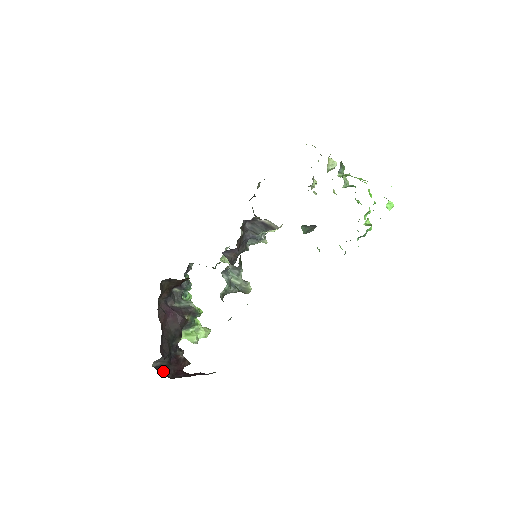
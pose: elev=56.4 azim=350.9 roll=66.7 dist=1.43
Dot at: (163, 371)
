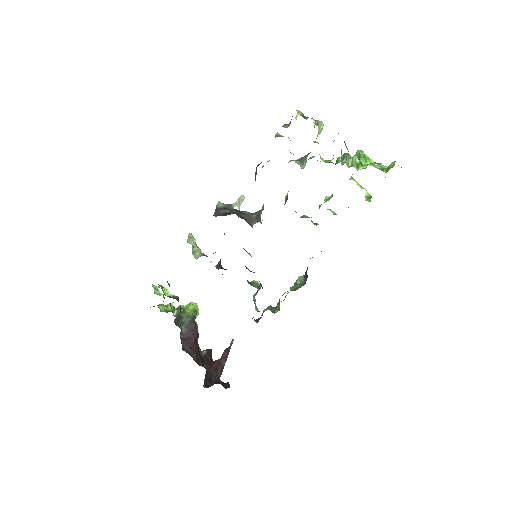
Dot at: (210, 380)
